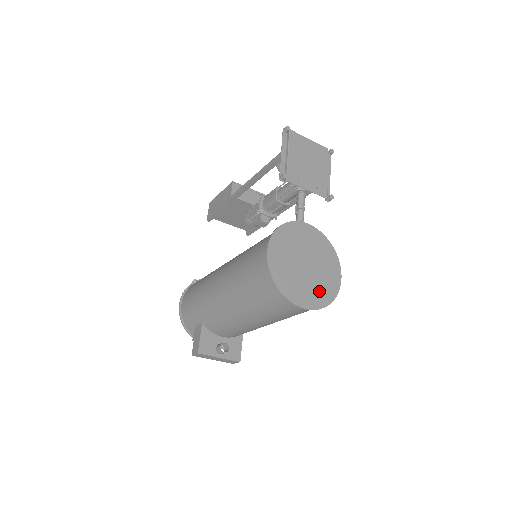
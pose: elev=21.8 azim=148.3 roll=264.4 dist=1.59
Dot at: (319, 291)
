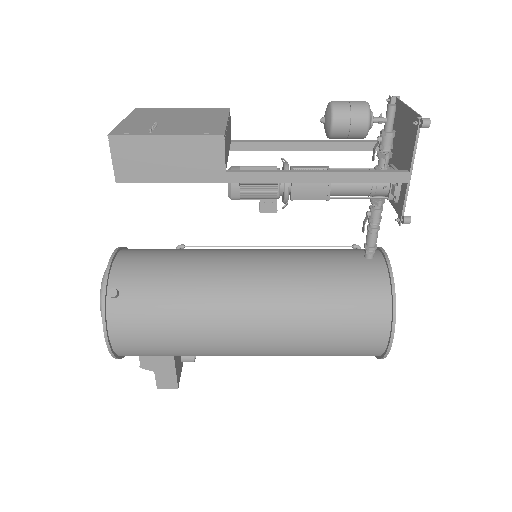
Dot at: occluded
